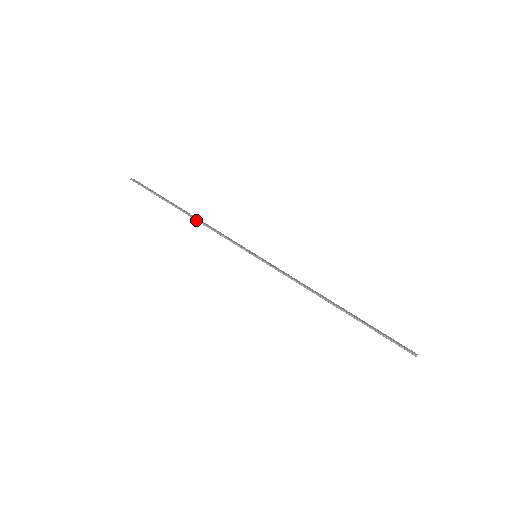
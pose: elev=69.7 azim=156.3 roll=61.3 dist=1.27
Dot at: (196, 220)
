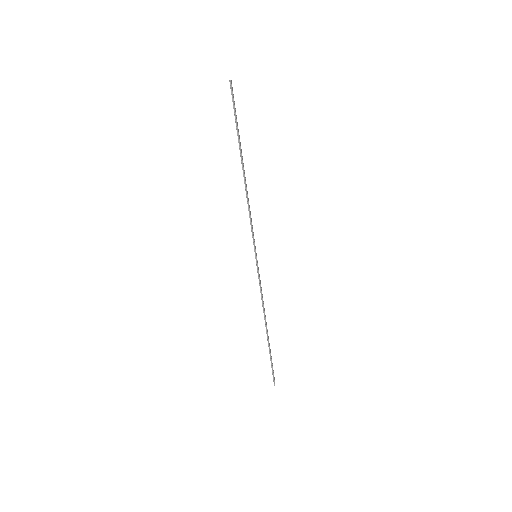
Dot at: (245, 186)
